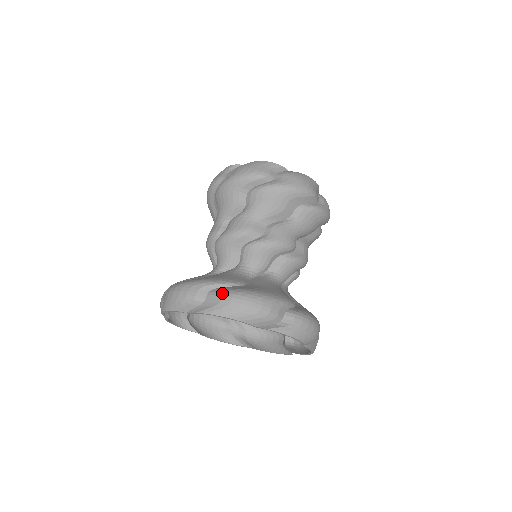
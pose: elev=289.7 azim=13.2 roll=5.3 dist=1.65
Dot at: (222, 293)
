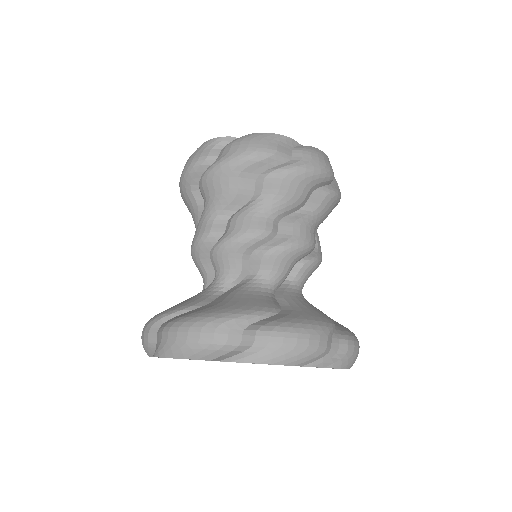
Dot at: (162, 328)
